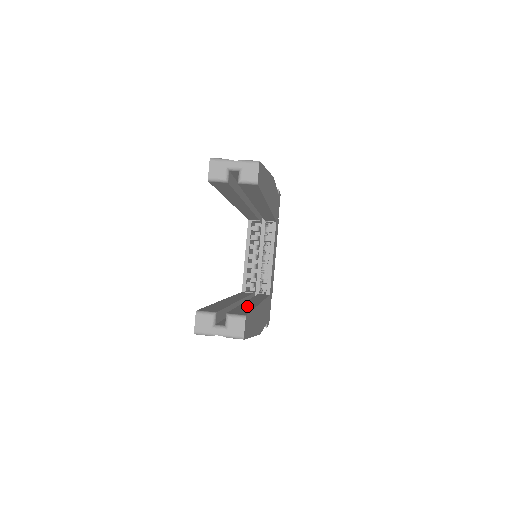
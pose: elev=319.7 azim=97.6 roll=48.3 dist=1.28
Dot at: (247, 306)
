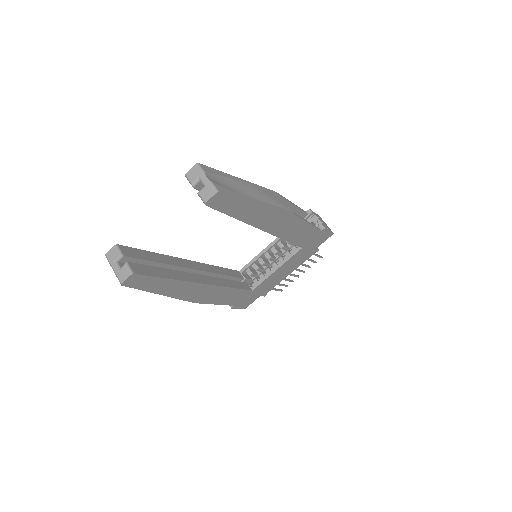
Dot at: (173, 274)
